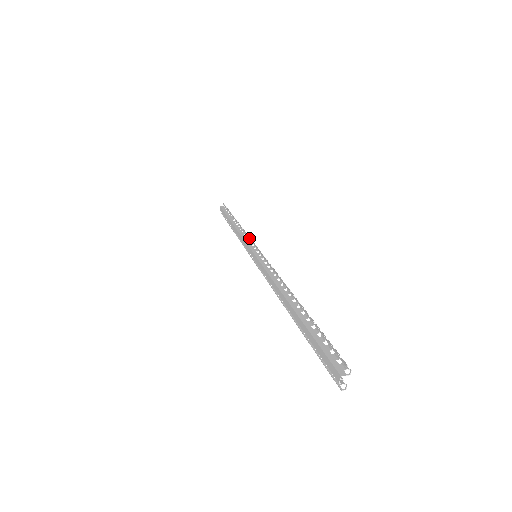
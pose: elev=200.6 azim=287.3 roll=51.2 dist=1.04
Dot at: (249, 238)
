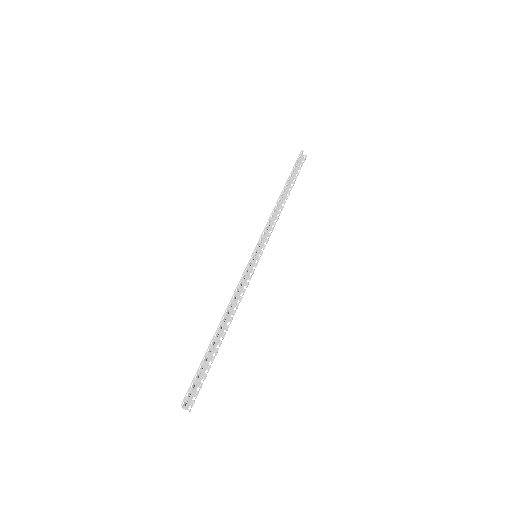
Dot at: (262, 232)
